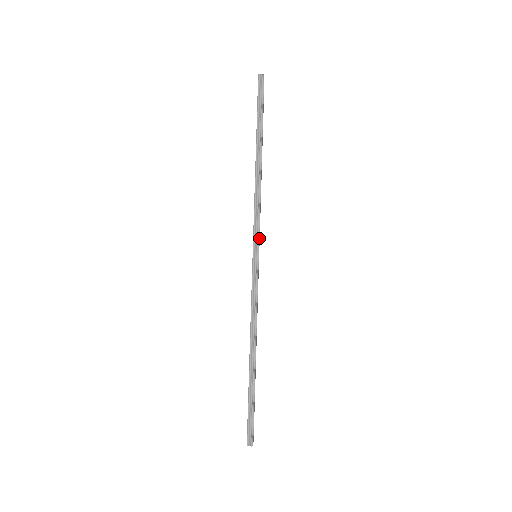
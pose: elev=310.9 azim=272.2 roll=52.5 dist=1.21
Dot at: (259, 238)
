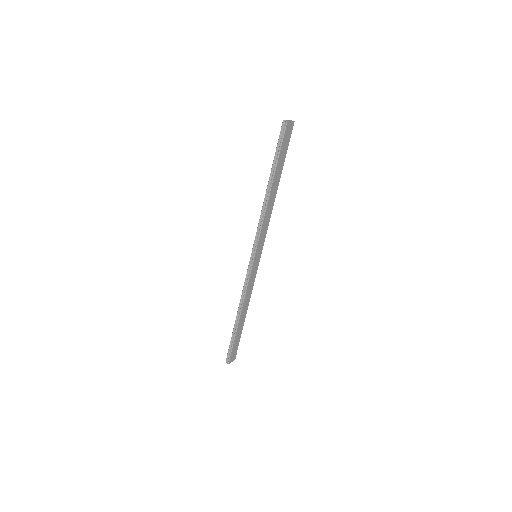
Dot at: (258, 246)
